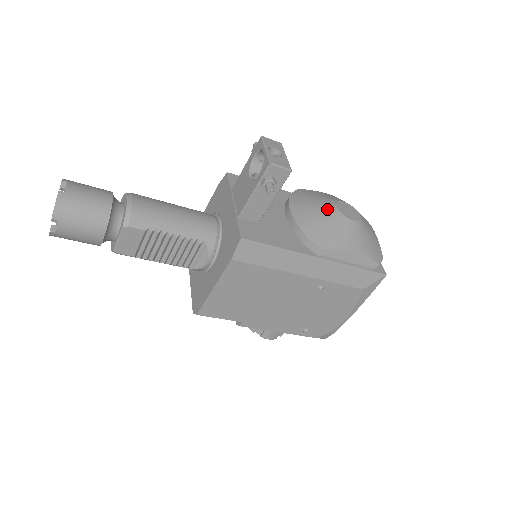
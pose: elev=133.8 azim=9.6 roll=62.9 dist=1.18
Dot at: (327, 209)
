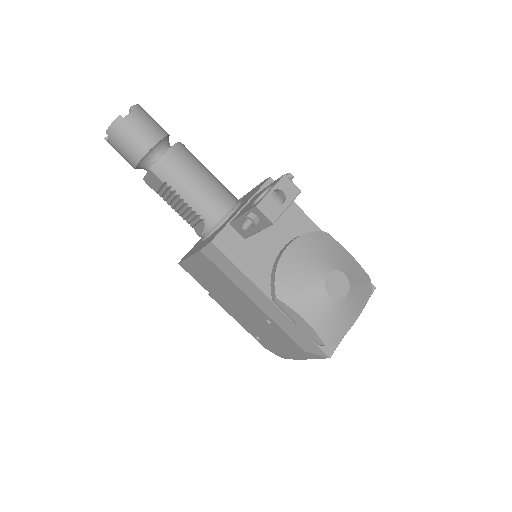
Dot at: (317, 269)
